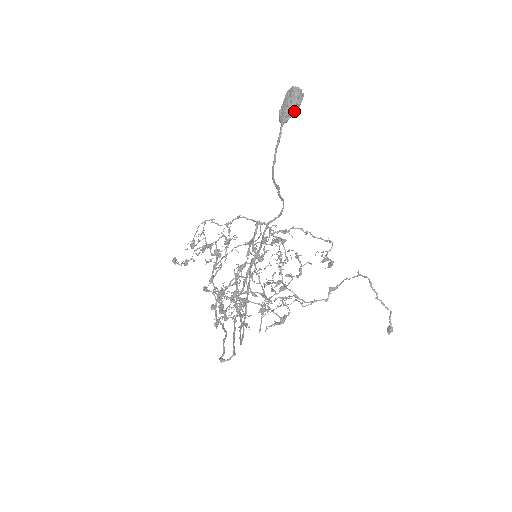
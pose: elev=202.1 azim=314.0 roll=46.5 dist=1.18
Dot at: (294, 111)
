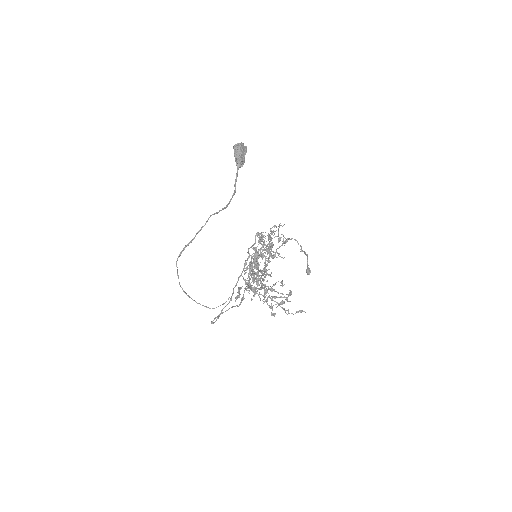
Dot at: (240, 158)
